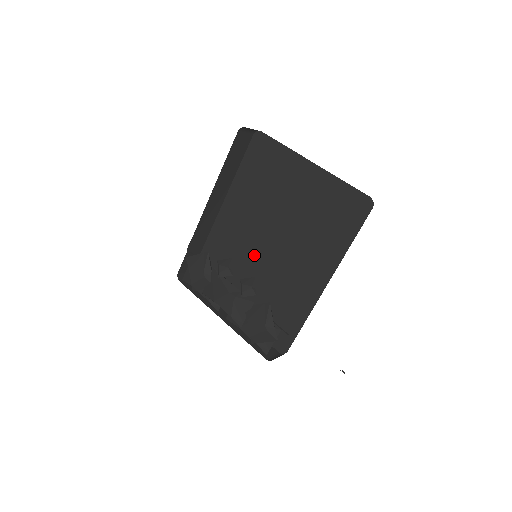
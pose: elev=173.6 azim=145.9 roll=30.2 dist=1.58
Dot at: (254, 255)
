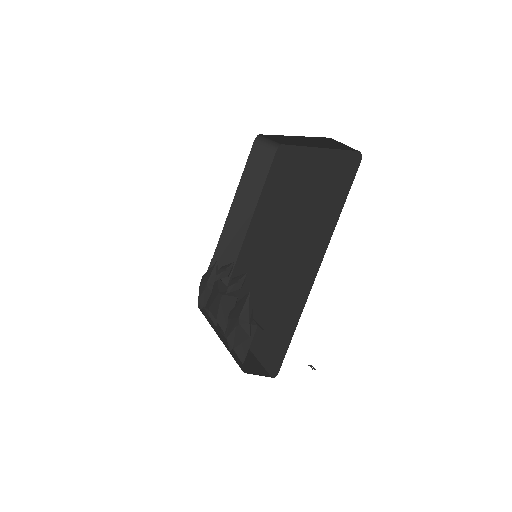
Dot at: (264, 266)
